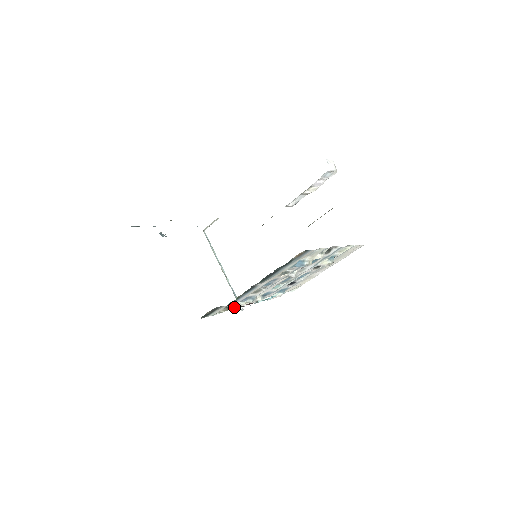
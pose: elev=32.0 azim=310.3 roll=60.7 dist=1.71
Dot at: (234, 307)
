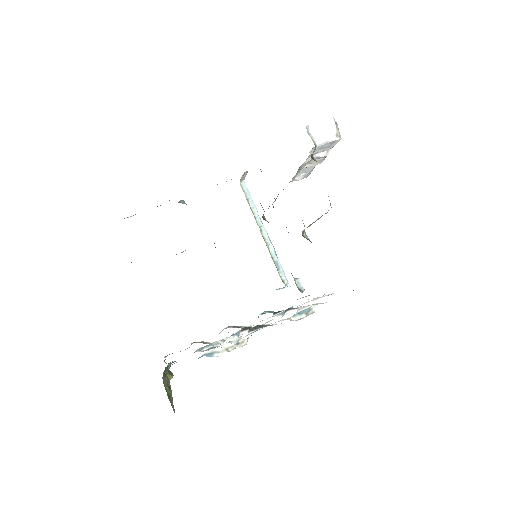
Dot at: (206, 343)
